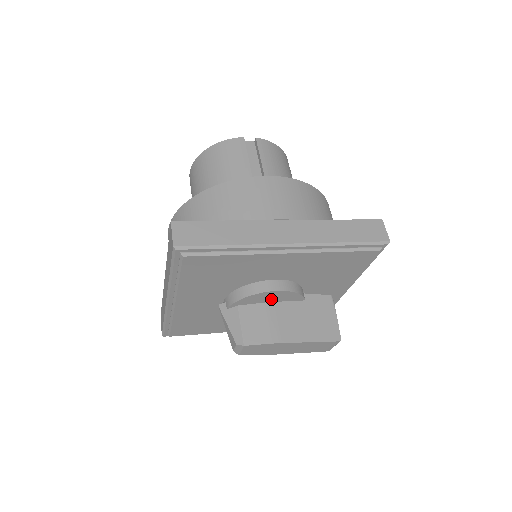
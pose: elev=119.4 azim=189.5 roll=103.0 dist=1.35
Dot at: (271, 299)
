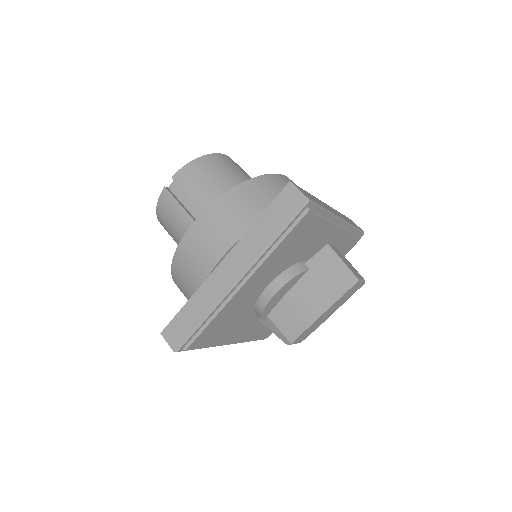
Dot at: (282, 295)
